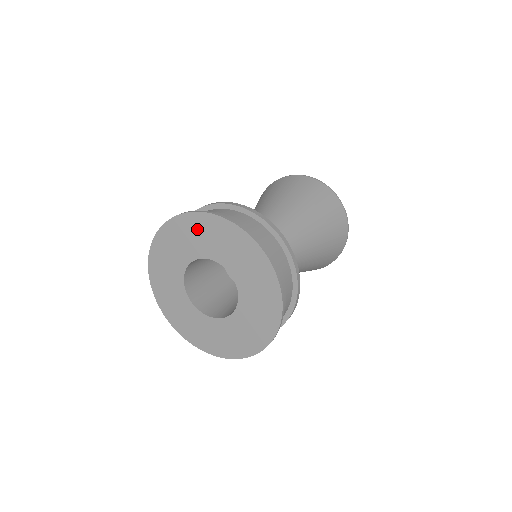
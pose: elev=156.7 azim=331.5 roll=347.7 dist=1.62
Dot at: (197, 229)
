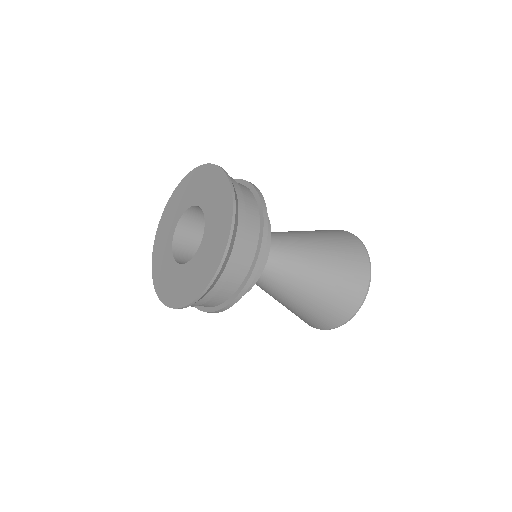
Dot at: (198, 180)
